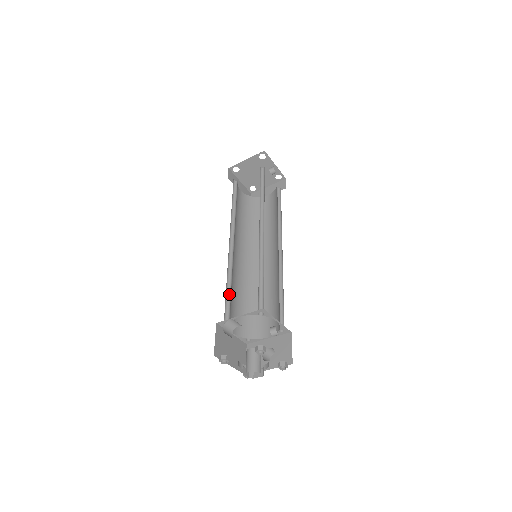
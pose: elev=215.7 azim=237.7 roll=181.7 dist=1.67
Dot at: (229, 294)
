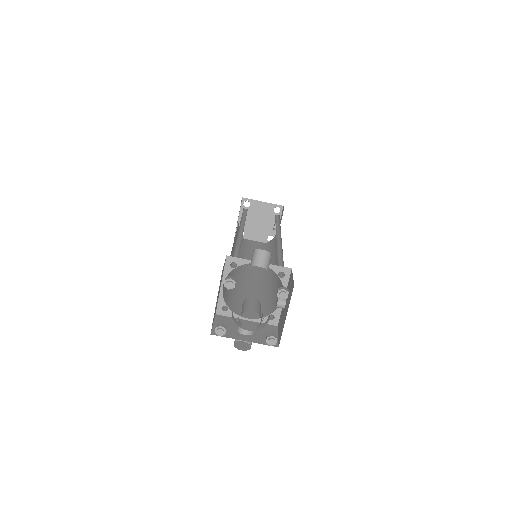
Dot at: (235, 253)
